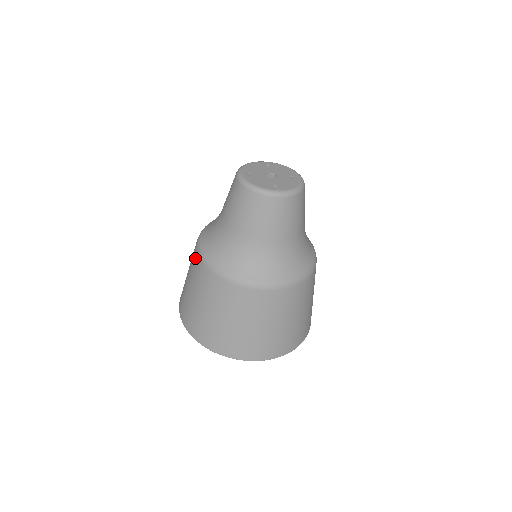
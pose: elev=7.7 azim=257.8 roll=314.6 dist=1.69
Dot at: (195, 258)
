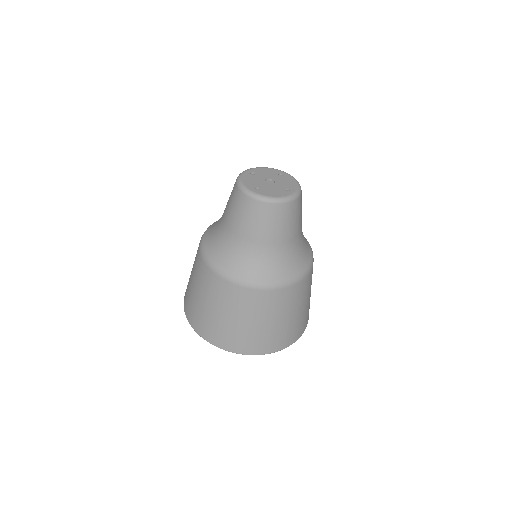
Dot at: occluded
